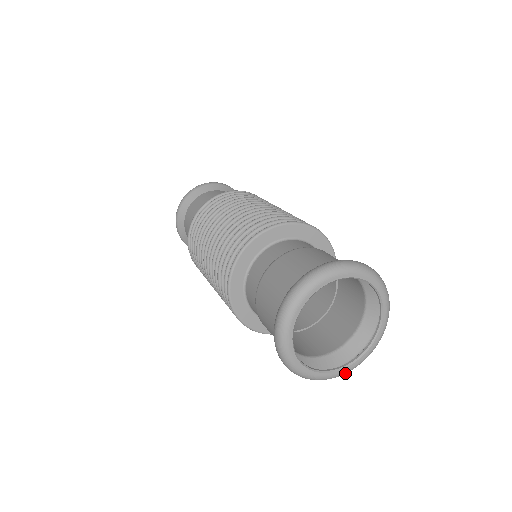
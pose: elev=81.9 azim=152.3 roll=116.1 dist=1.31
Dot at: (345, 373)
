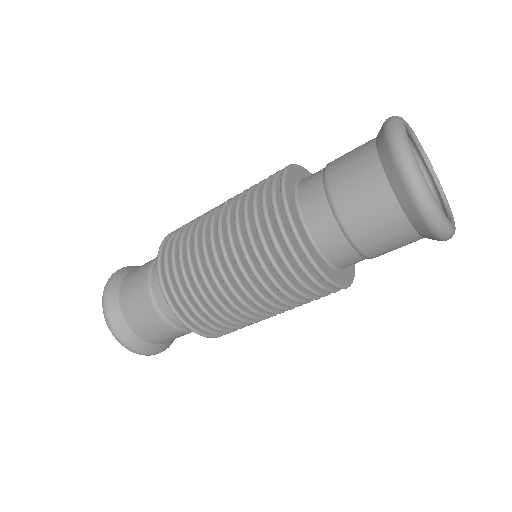
Dot at: occluded
